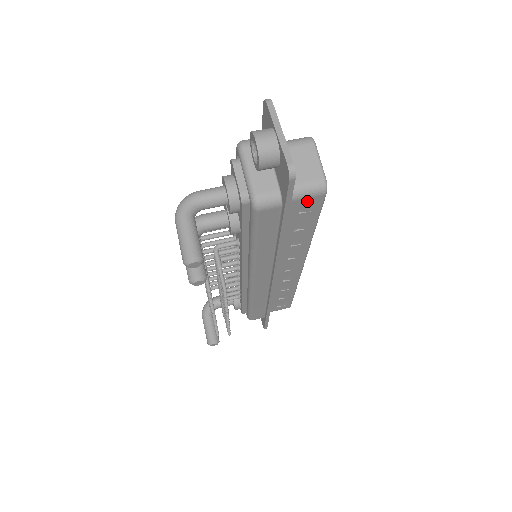
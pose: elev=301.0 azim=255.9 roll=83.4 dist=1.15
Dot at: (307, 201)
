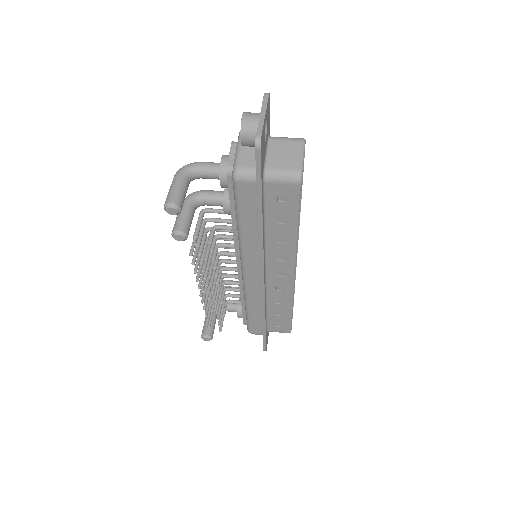
Dot at: (283, 187)
